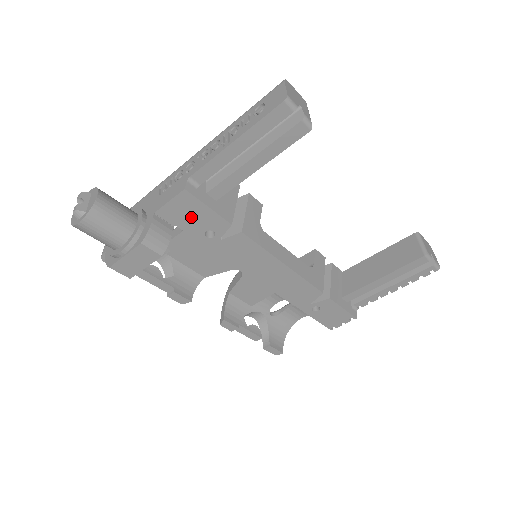
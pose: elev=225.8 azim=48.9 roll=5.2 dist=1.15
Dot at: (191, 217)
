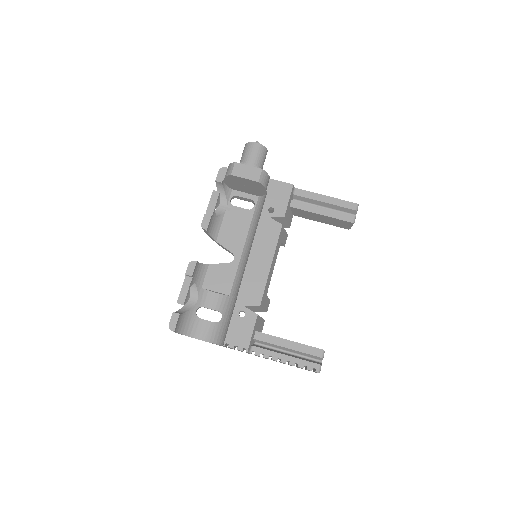
Dot at: (278, 196)
